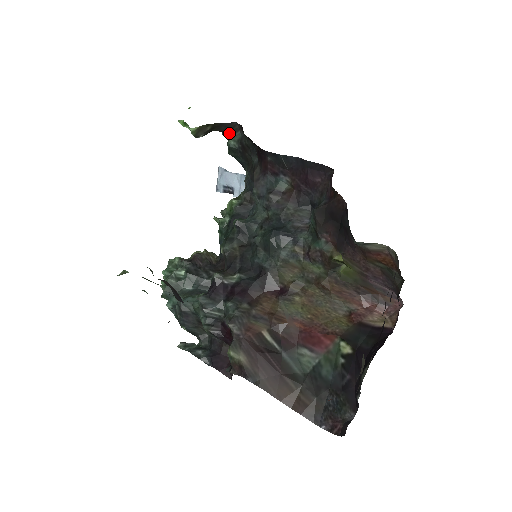
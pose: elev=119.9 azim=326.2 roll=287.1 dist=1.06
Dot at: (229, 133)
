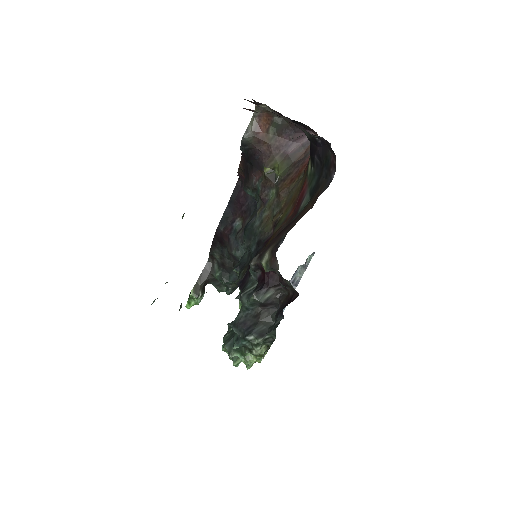
Dot at: (212, 273)
